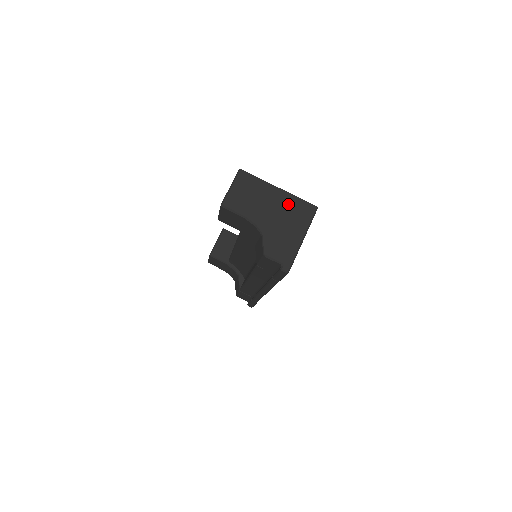
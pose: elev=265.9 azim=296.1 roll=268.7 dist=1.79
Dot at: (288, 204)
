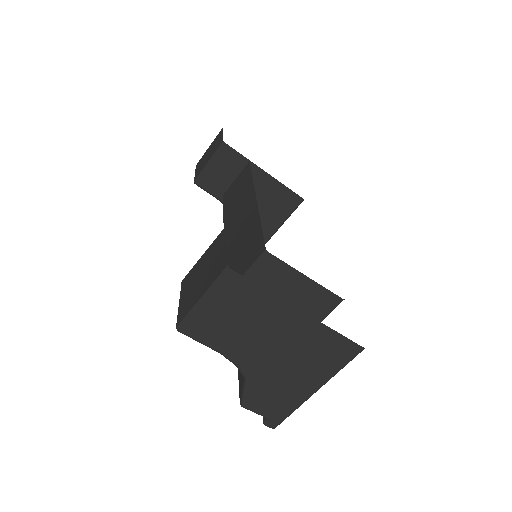
Dot at: (310, 340)
